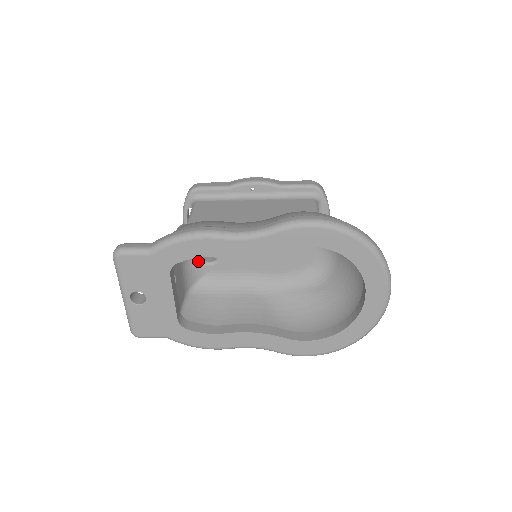
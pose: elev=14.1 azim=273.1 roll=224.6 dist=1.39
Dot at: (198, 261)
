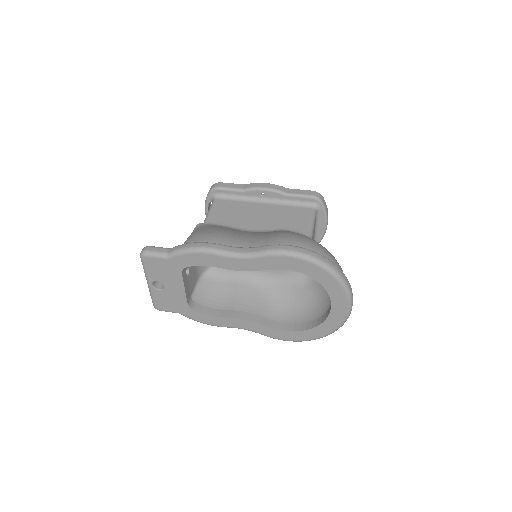
Dot at: occluded
